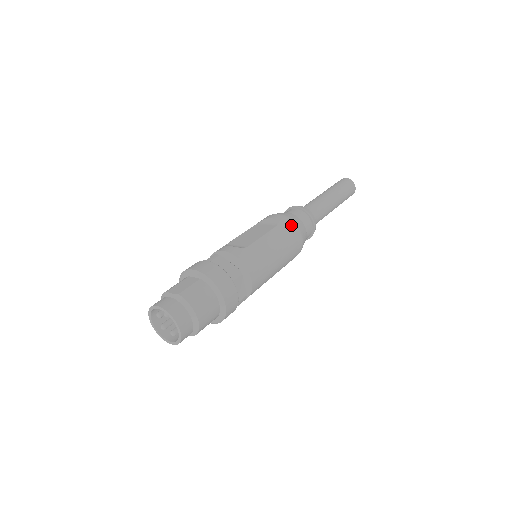
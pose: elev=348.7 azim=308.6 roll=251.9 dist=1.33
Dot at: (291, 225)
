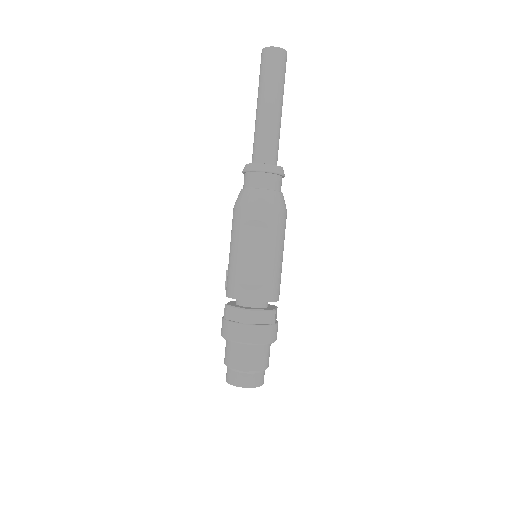
Dot at: (278, 216)
